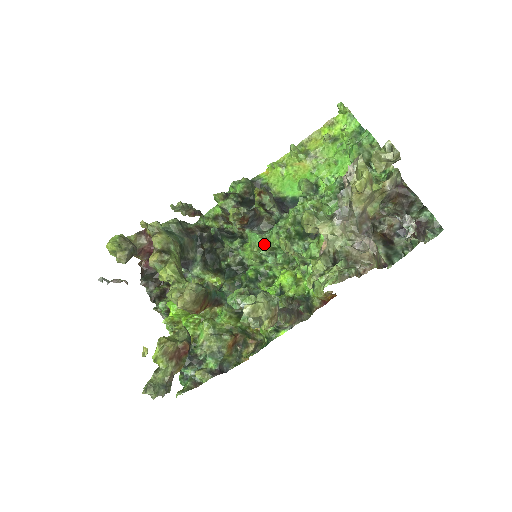
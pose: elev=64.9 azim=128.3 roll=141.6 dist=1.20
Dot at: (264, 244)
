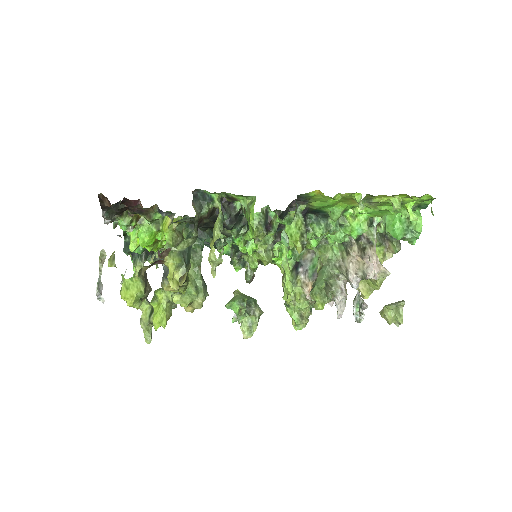
Dot at: occluded
